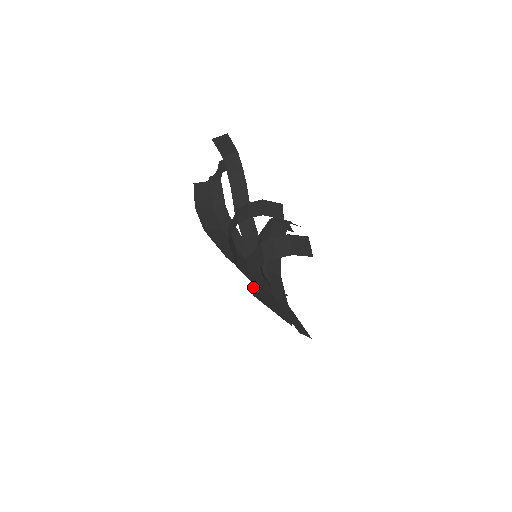
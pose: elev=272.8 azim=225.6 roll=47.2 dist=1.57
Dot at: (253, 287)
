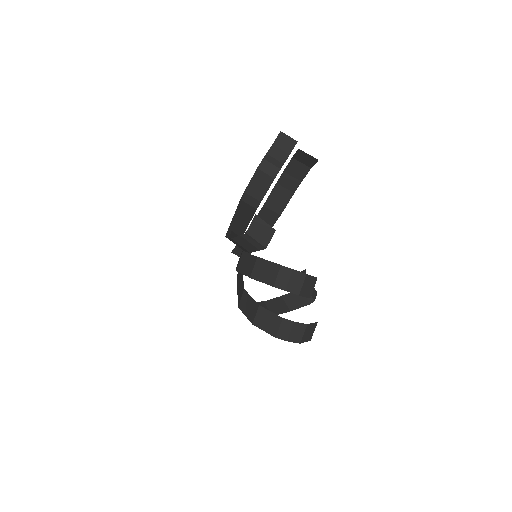
Dot at: occluded
